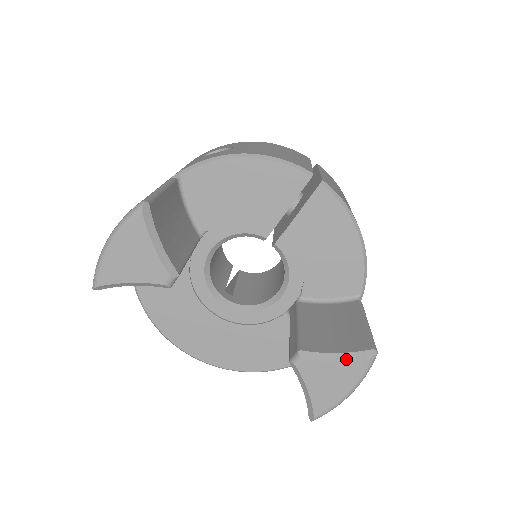
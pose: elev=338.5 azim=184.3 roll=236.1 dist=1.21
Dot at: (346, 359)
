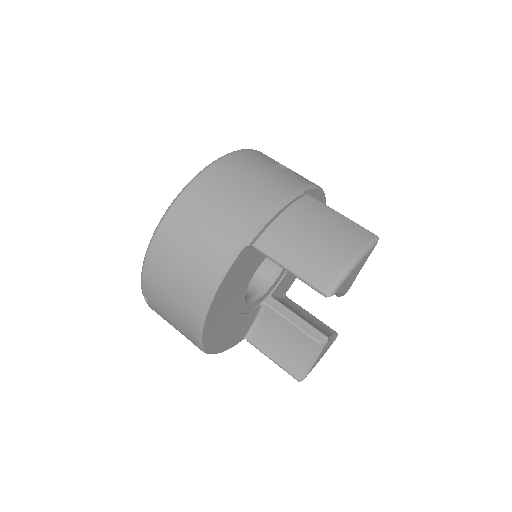
Dot at: (333, 339)
